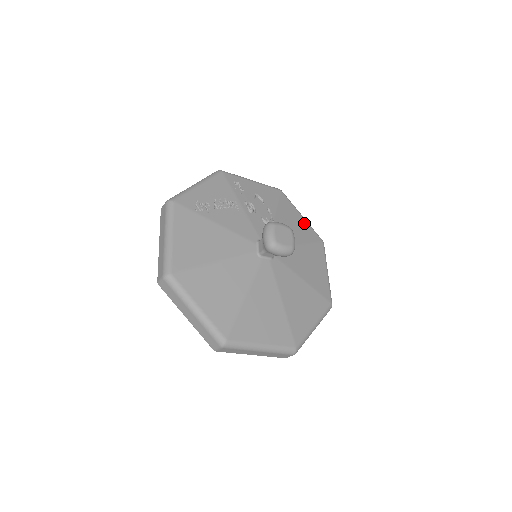
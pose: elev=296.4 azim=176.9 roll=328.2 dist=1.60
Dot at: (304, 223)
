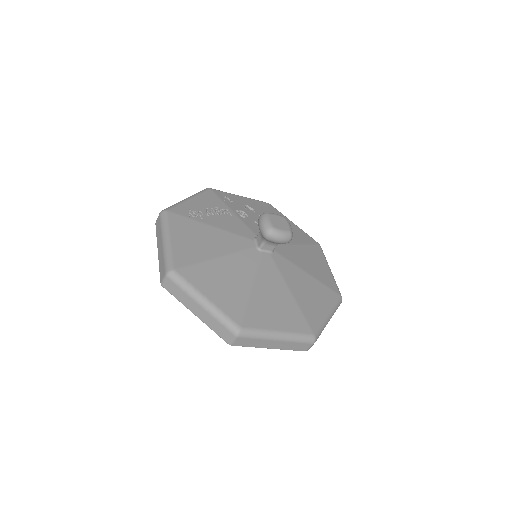
Dot at: (297, 229)
